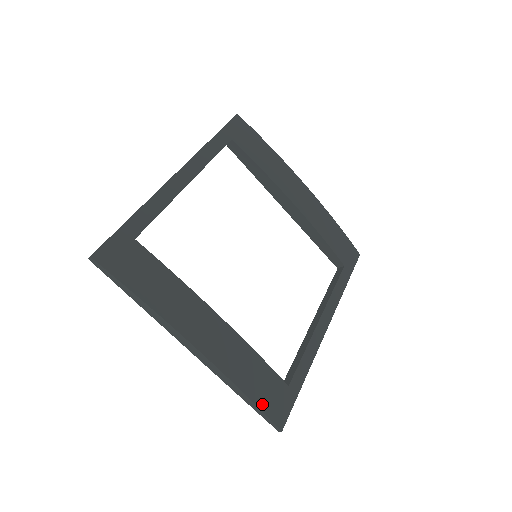
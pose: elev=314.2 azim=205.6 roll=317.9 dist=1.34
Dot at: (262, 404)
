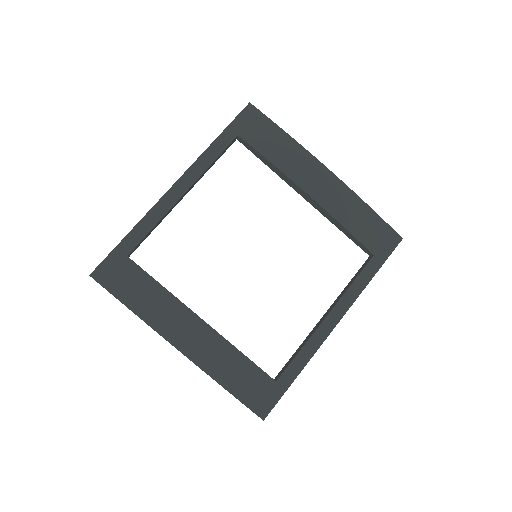
Dot at: (242, 397)
